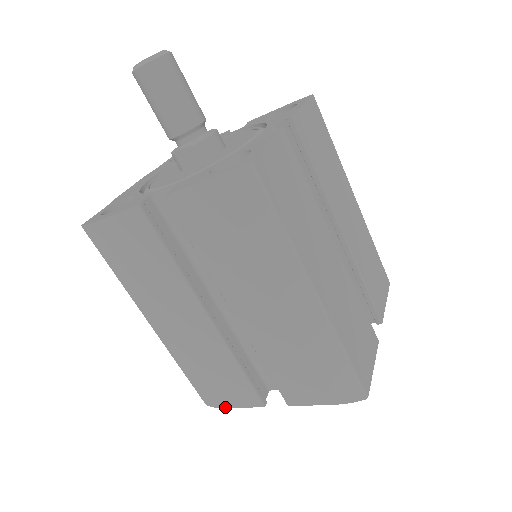
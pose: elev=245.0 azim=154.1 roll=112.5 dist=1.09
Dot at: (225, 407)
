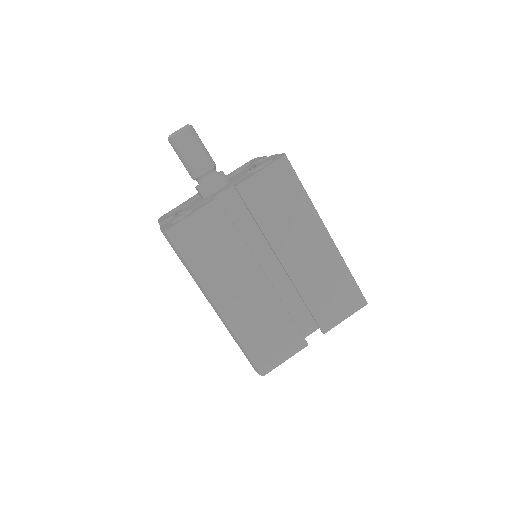
Dot at: occluded
